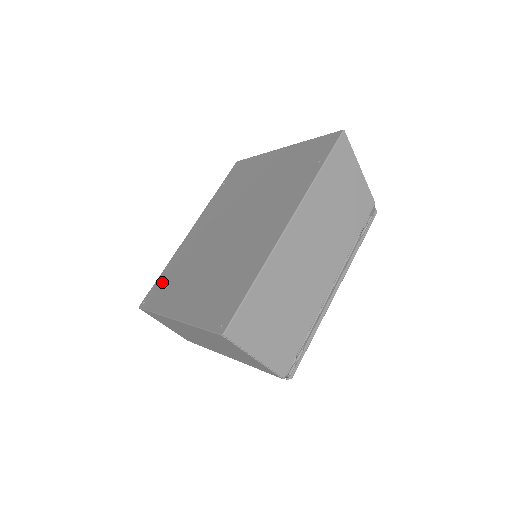
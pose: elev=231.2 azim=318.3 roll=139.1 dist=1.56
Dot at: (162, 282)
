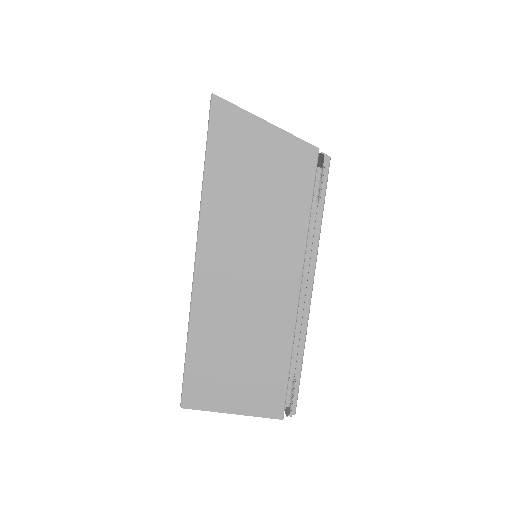
Dot at: occluded
